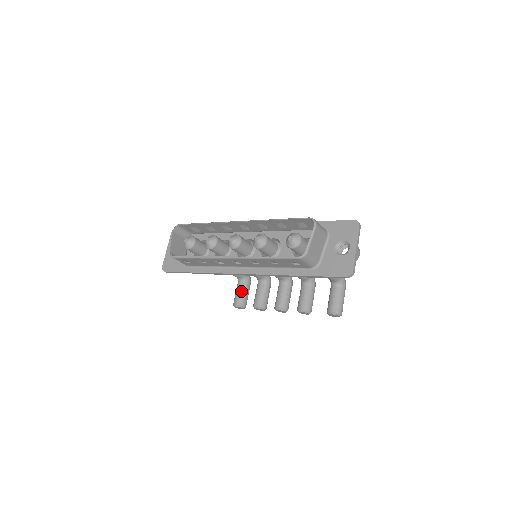
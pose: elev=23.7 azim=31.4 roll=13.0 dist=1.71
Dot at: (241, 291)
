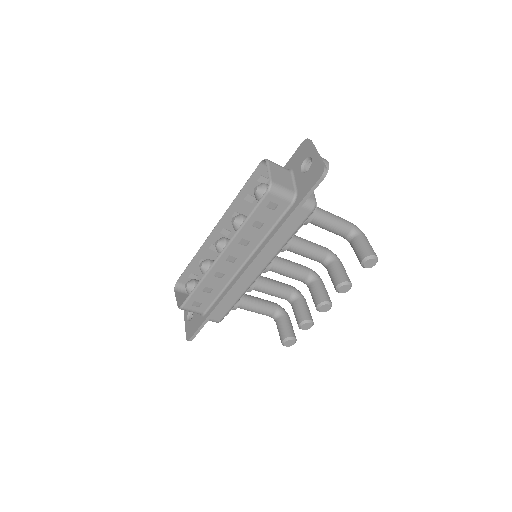
Dot at: (281, 325)
